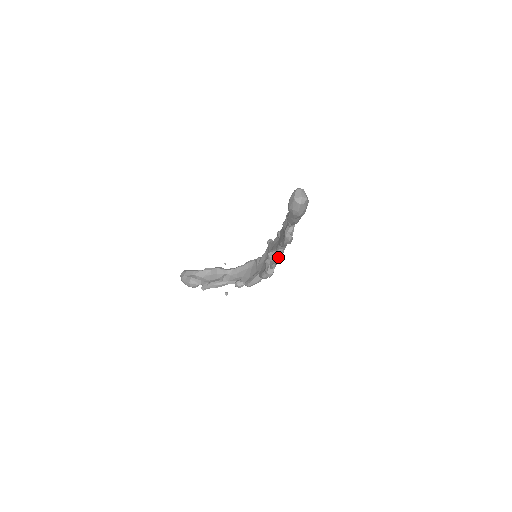
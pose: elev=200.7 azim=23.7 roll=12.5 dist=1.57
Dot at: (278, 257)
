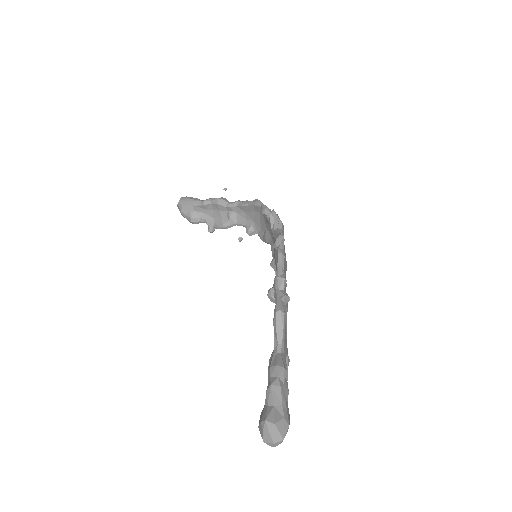
Dot at: occluded
